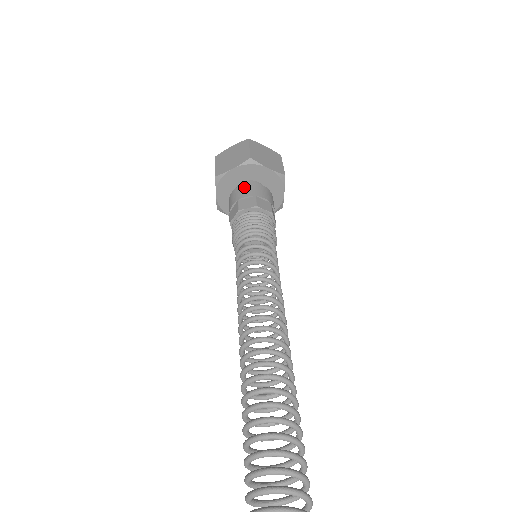
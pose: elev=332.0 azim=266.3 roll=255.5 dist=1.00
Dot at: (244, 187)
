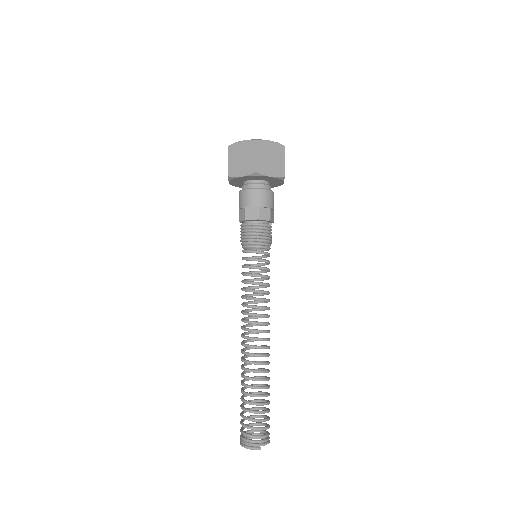
Dot at: (250, 194)
